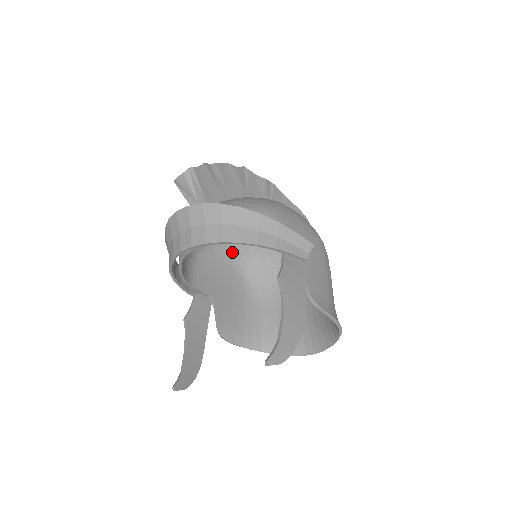
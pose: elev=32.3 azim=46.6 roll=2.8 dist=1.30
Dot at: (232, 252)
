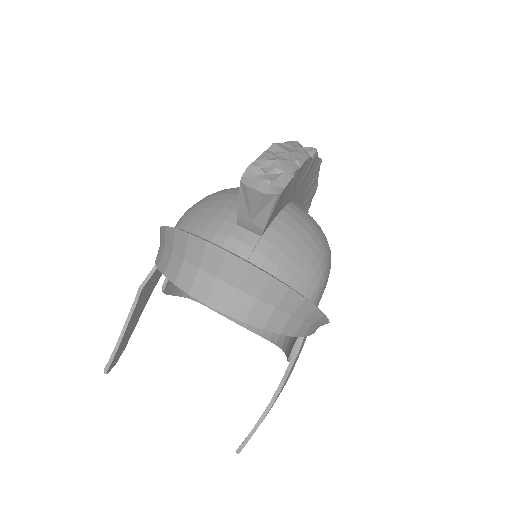
Dot at: occluded
